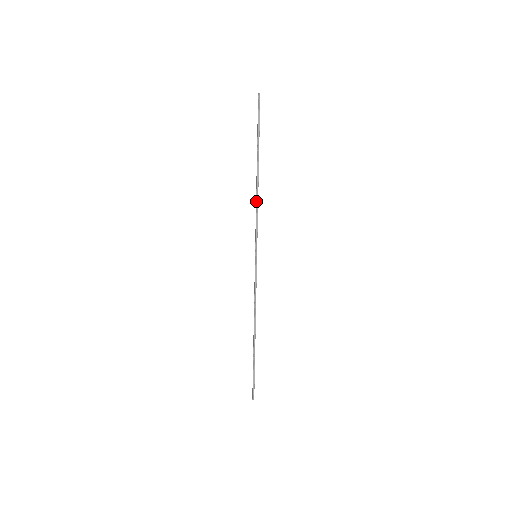
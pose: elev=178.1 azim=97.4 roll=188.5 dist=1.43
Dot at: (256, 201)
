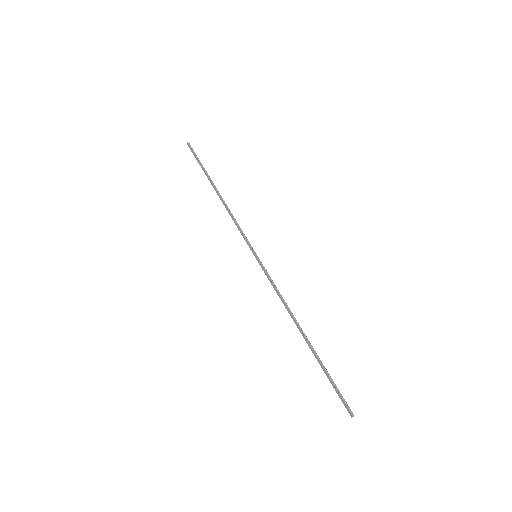
Dot at: (229, 212)
